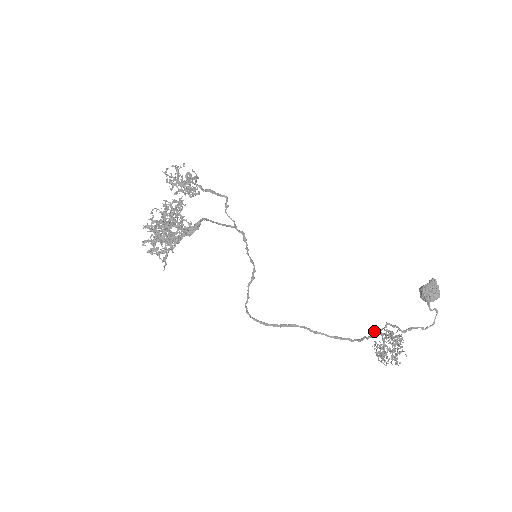
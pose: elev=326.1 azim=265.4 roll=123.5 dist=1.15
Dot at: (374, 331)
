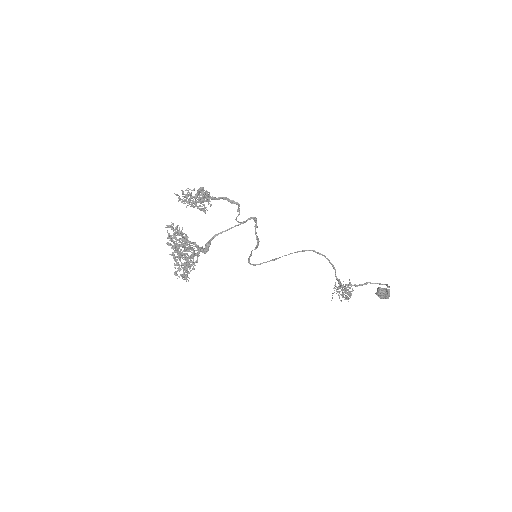
Dot at: (339, 280)
